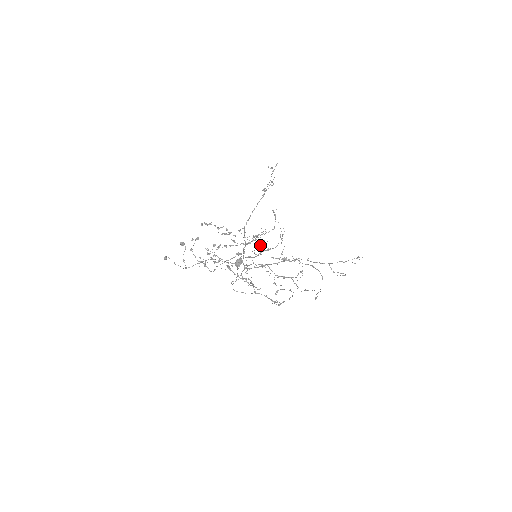
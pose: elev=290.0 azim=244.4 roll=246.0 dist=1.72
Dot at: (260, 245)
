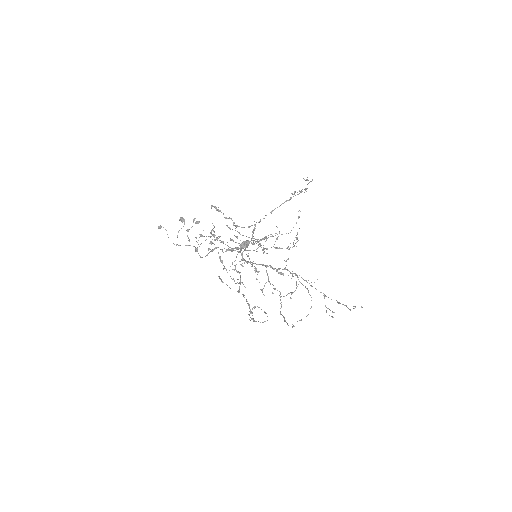
Dot at: (263, 249)
